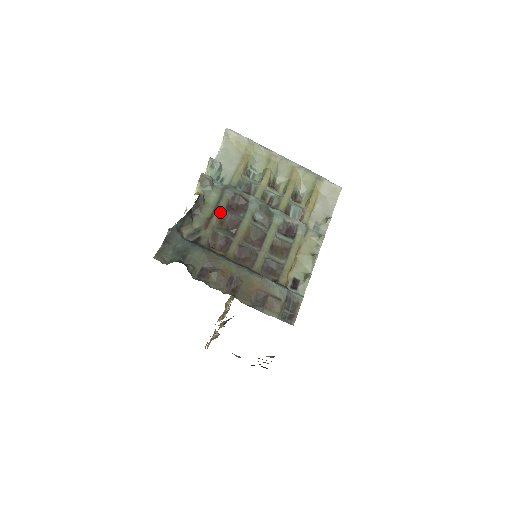
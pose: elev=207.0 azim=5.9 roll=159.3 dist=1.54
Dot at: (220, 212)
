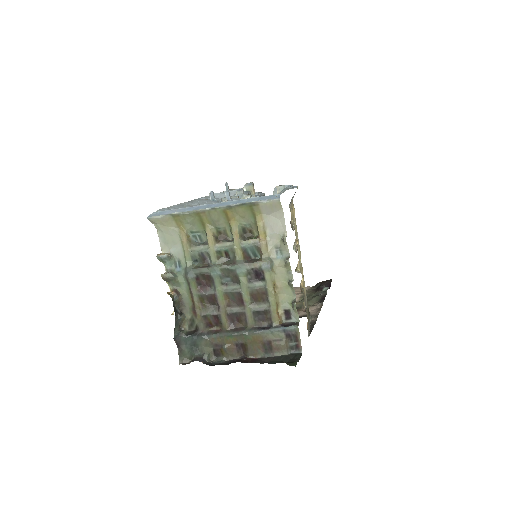
Dot at: (196, 297)
